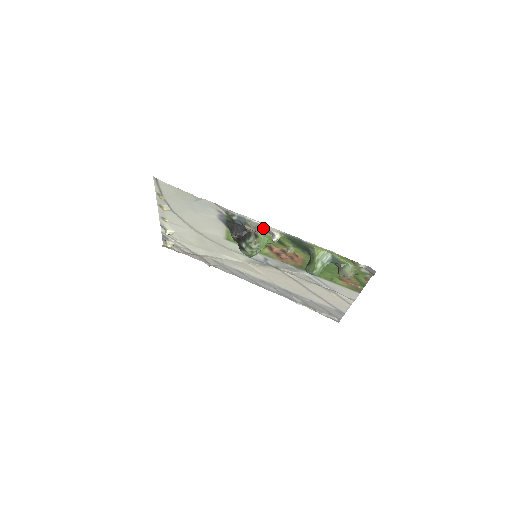
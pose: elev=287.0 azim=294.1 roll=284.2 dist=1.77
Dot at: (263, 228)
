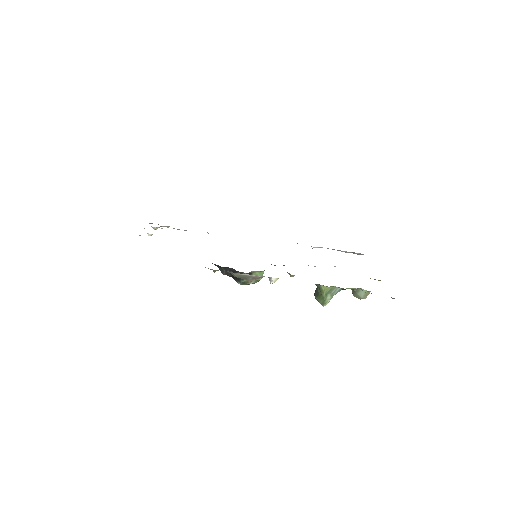
Dot at: (255, 277)
